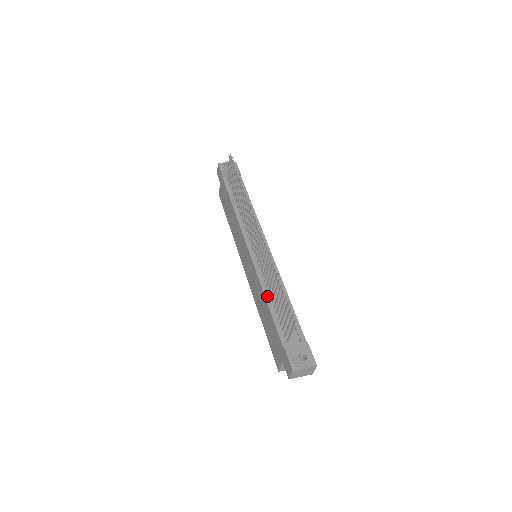
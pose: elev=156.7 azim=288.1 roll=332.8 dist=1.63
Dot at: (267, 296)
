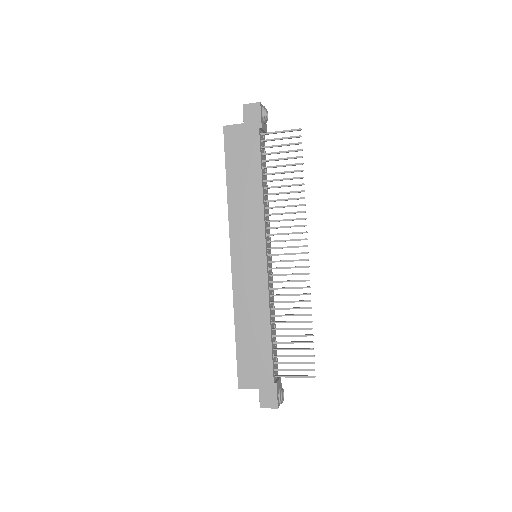
Dot at: (271, 321)
